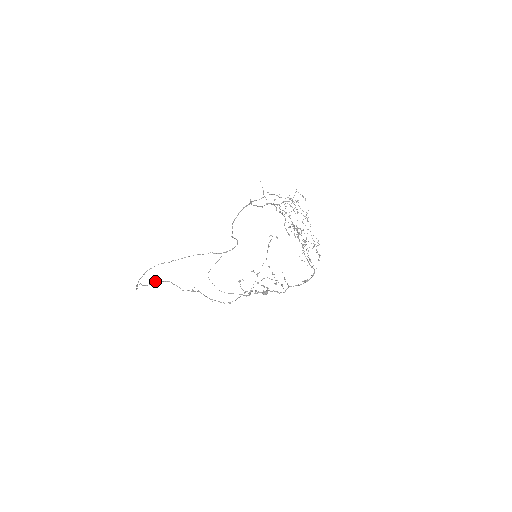
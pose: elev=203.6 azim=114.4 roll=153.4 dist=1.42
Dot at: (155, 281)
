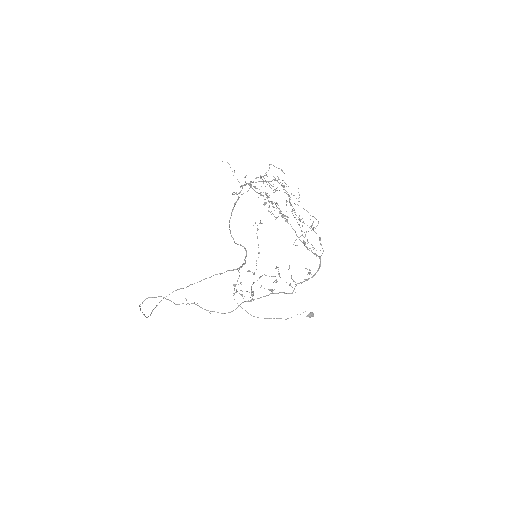
Dot at: (146, 298)
